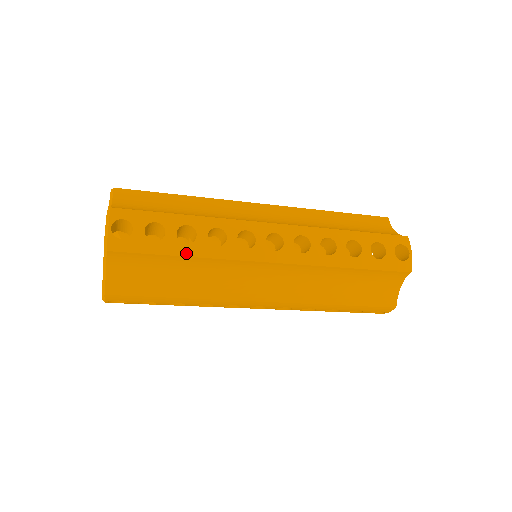
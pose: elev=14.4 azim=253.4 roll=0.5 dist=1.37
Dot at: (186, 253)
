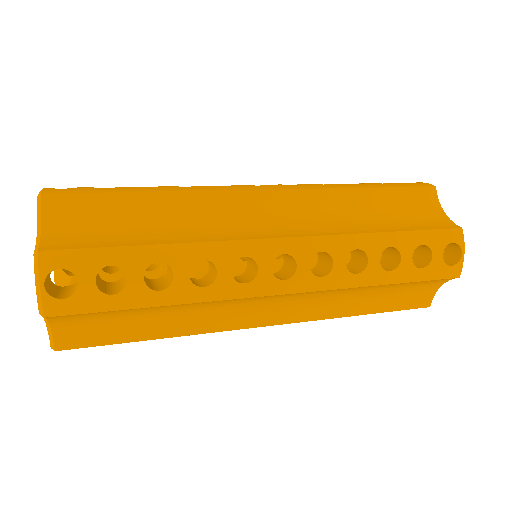
Dot at: (160, 302)
